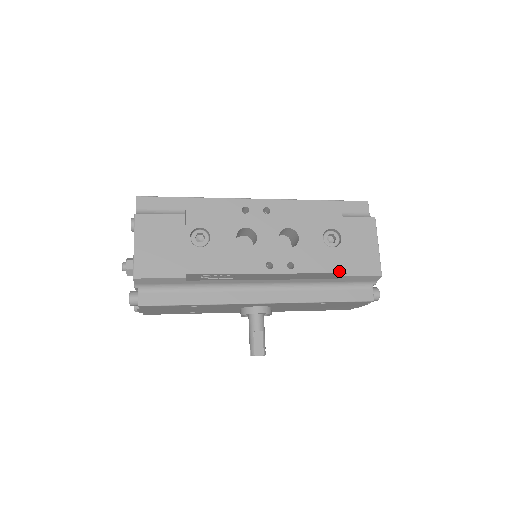
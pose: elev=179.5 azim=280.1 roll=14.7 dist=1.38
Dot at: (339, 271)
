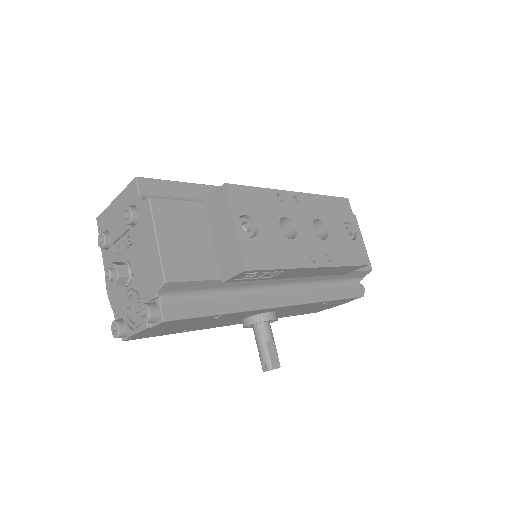
Dot at: (363, 263)
